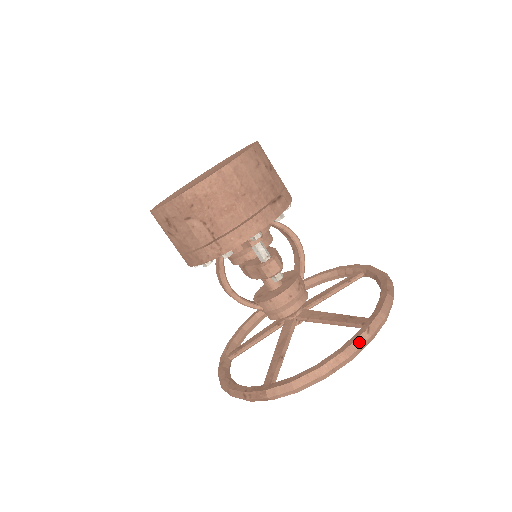
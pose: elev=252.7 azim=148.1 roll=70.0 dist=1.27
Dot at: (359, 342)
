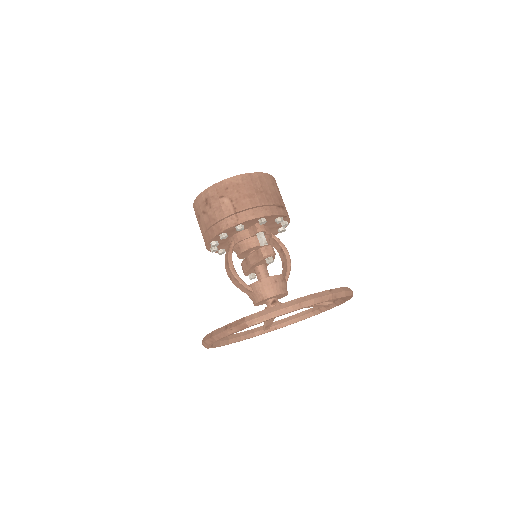
Dot at: (322, 294)
